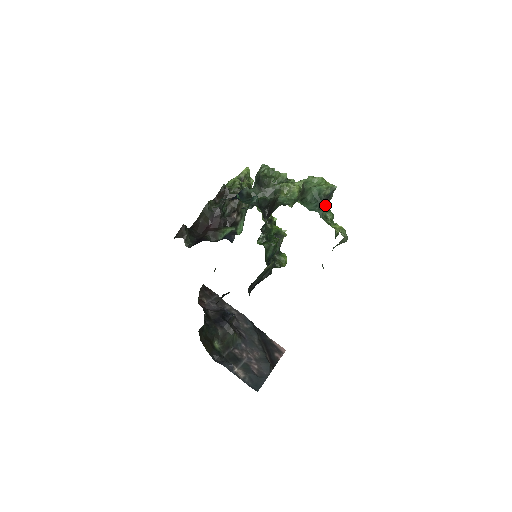
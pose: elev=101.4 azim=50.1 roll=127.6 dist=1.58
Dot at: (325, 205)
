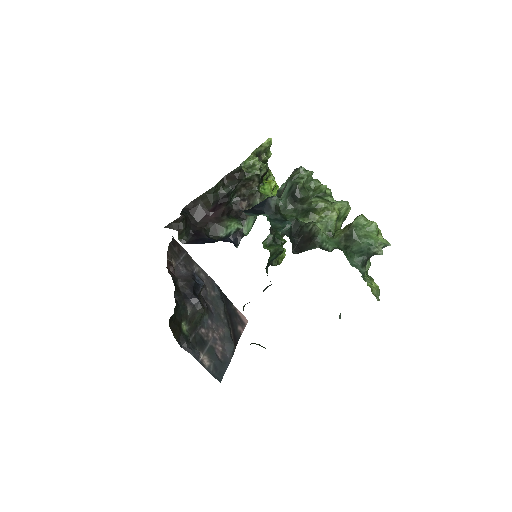
Dot at: (369, 258)
